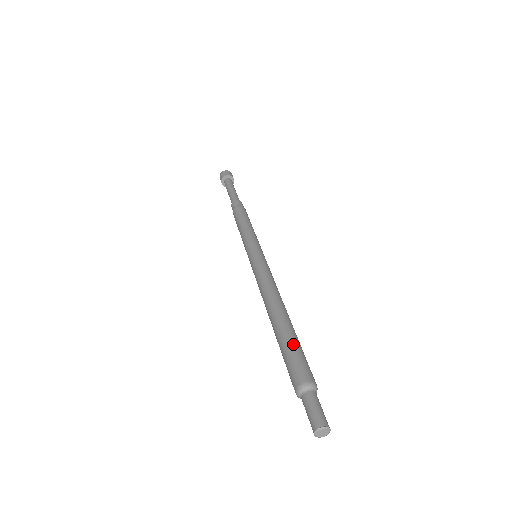
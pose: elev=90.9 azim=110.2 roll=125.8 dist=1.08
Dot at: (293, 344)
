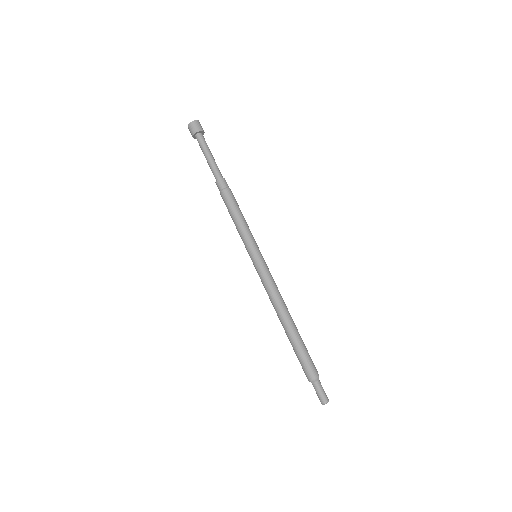
Dot at: (302, 351)
